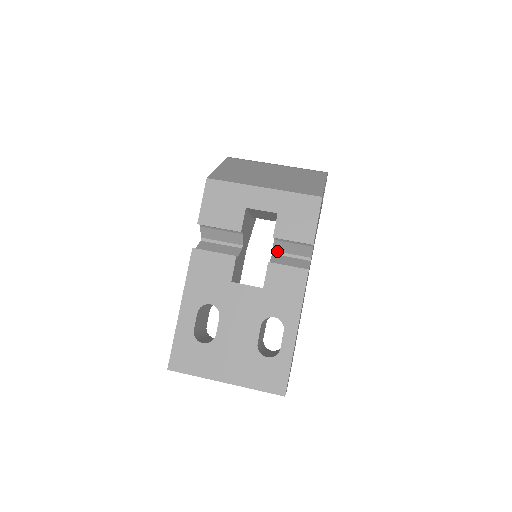
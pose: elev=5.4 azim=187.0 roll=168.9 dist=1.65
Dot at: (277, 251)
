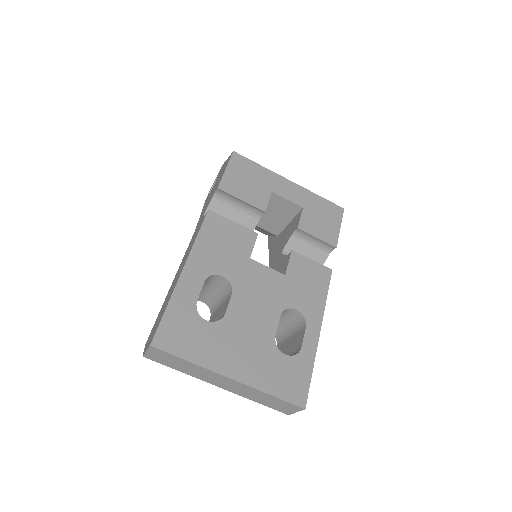
Dot at: (287, 252)
